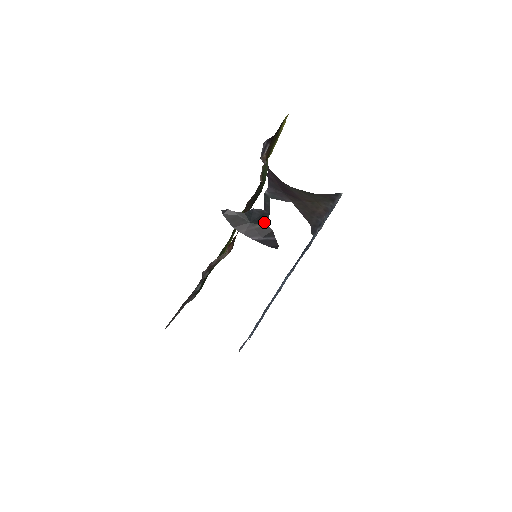
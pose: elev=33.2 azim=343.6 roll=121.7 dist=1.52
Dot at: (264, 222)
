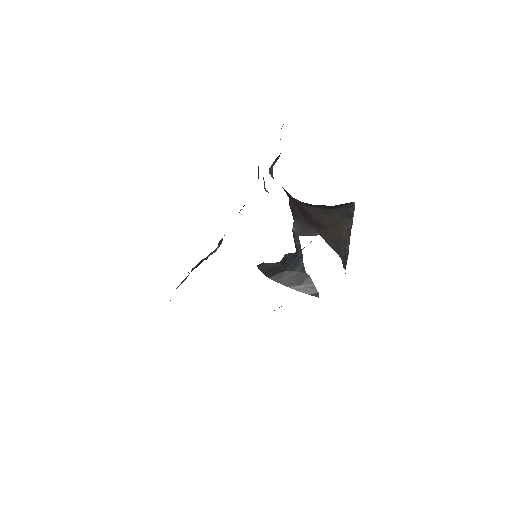
Dot at: (299, 267)
